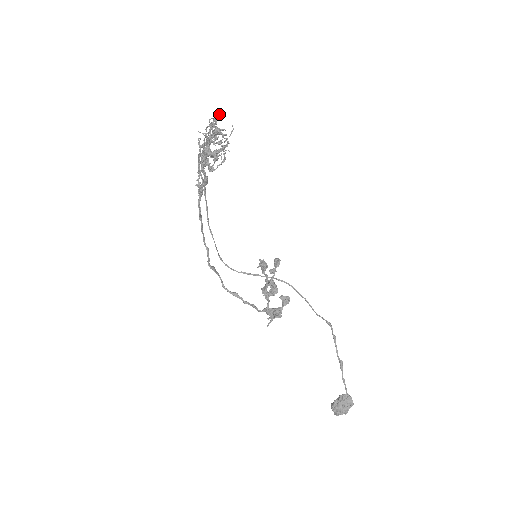
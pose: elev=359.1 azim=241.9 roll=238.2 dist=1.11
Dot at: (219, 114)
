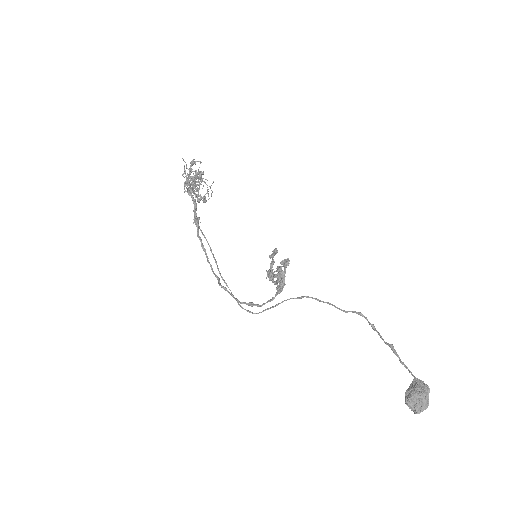
Dot at: occluded
